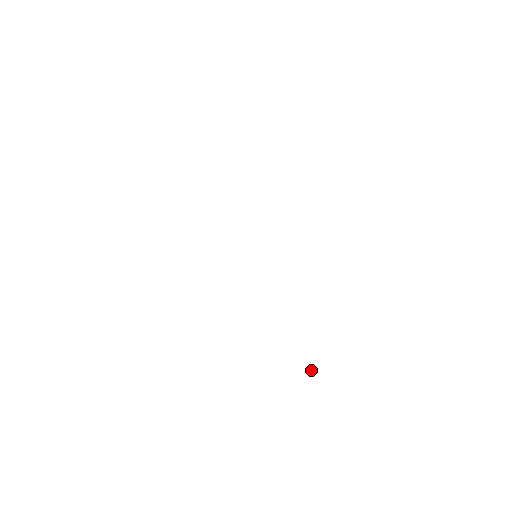
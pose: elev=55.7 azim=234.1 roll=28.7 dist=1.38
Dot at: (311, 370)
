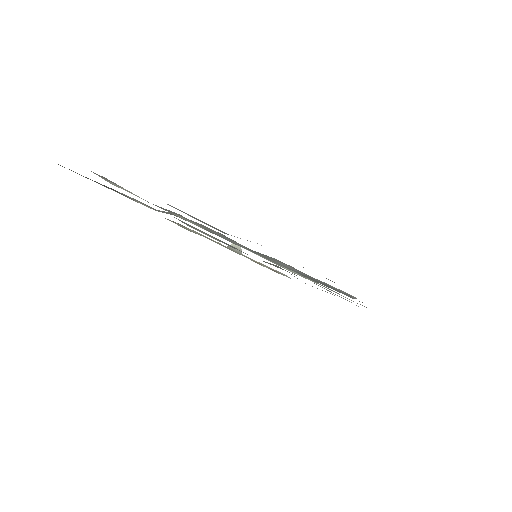
Dot at: (233, 245)
